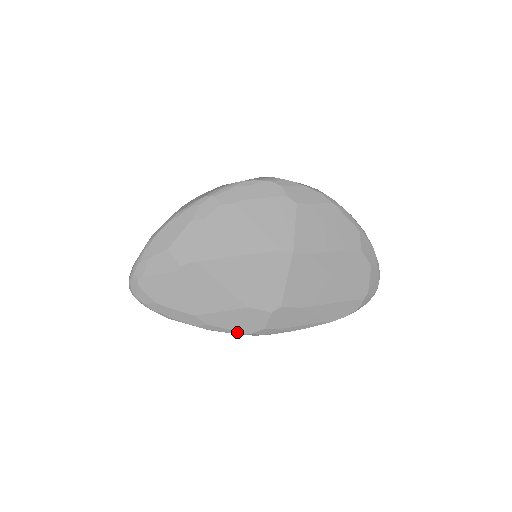
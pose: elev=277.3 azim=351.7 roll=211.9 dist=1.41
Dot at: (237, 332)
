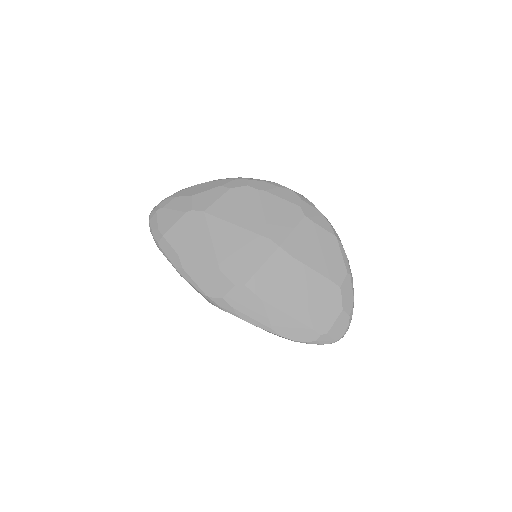
Dot at: (200, 289)
